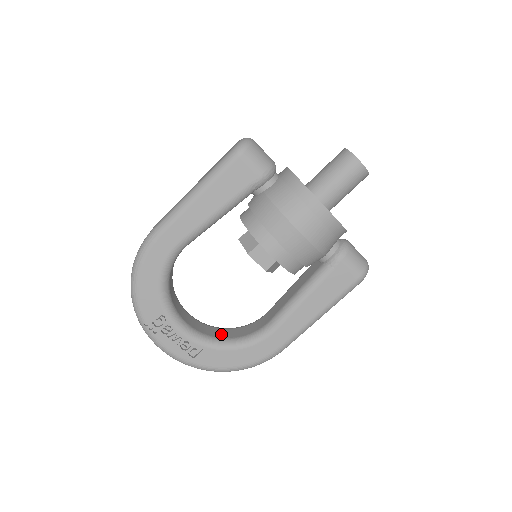
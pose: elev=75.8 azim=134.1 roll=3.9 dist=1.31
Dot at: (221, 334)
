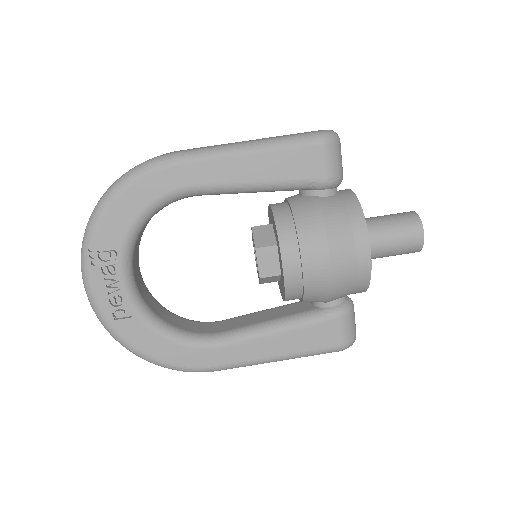
Dot at: (161, 312)
